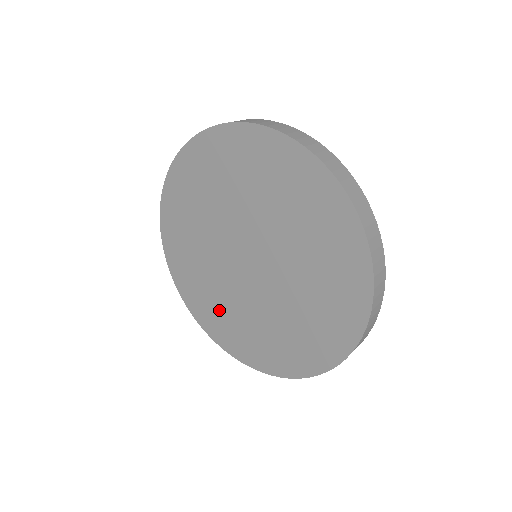
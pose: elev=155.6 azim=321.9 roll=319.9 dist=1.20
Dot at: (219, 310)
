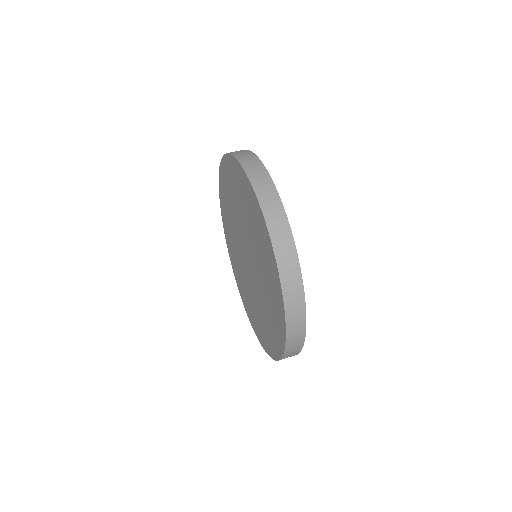
Dot at: (238, 270)
